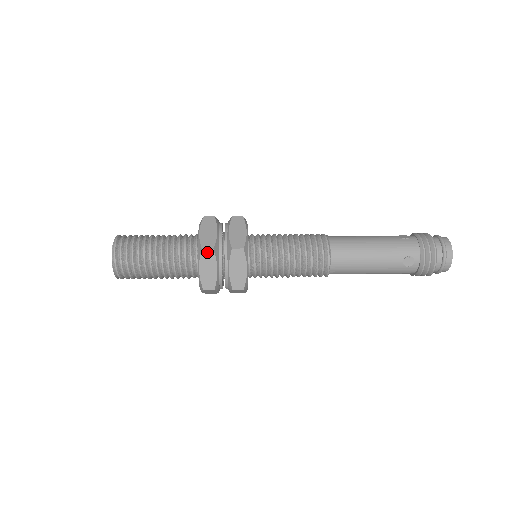
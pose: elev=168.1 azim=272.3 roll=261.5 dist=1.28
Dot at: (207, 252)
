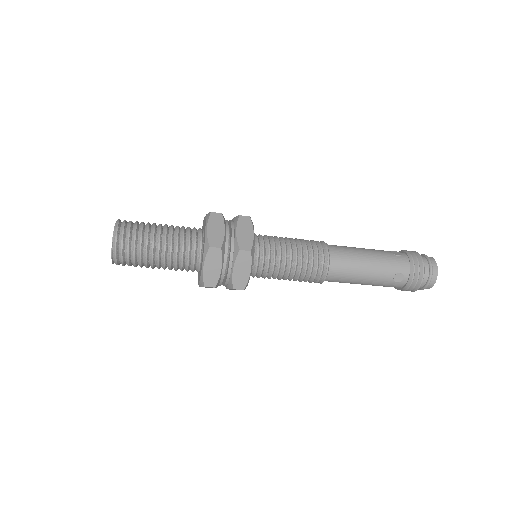
Dot at: (214, 251)
